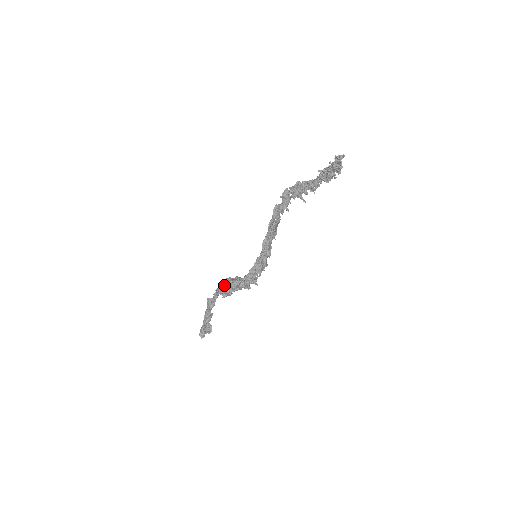
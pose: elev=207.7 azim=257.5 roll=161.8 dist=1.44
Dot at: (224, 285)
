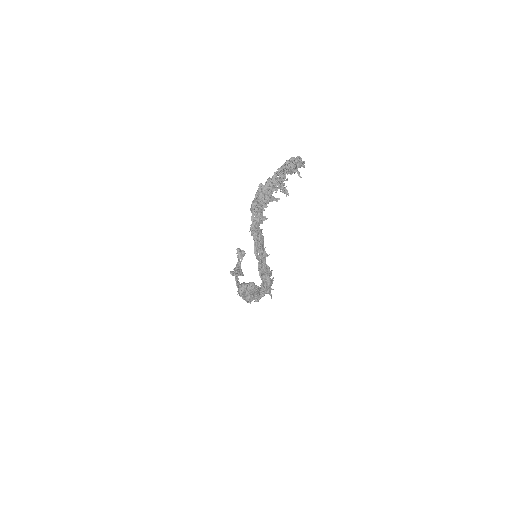
Dot at: occluded
